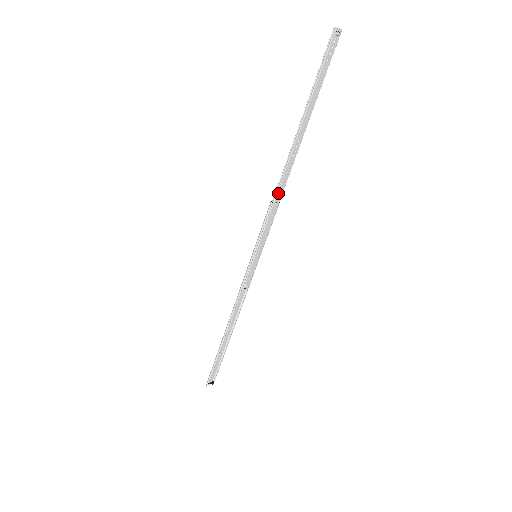
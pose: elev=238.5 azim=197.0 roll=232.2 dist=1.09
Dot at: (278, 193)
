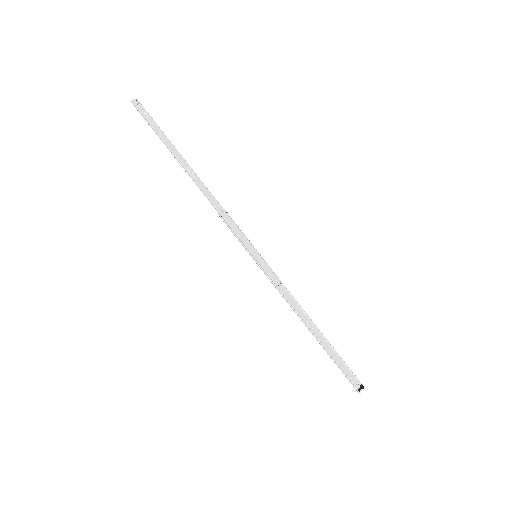
Dot at: (214, 205)
